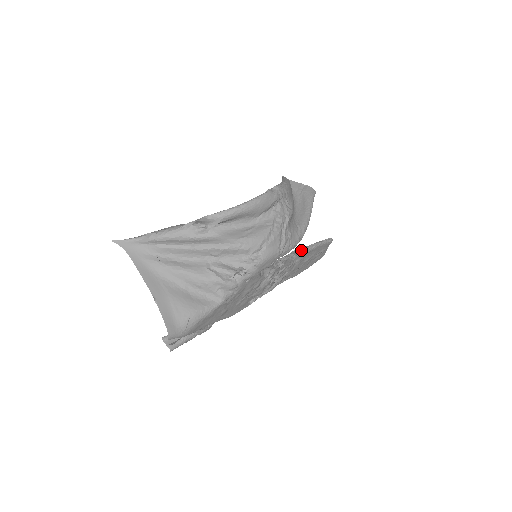
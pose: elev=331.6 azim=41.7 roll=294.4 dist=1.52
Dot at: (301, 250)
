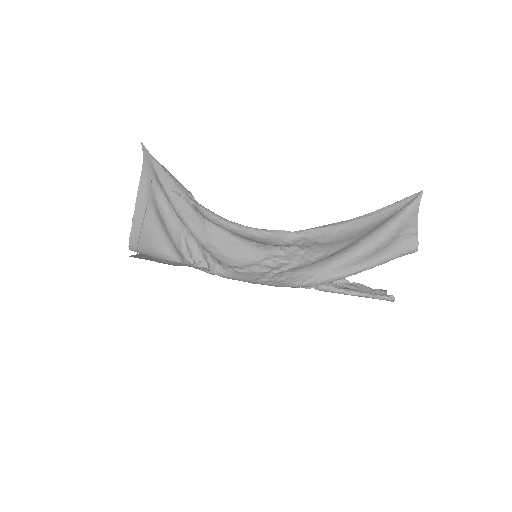
Dot at: (320, 286)
